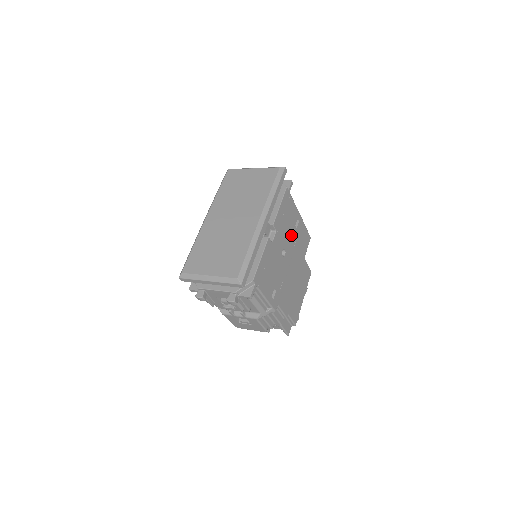
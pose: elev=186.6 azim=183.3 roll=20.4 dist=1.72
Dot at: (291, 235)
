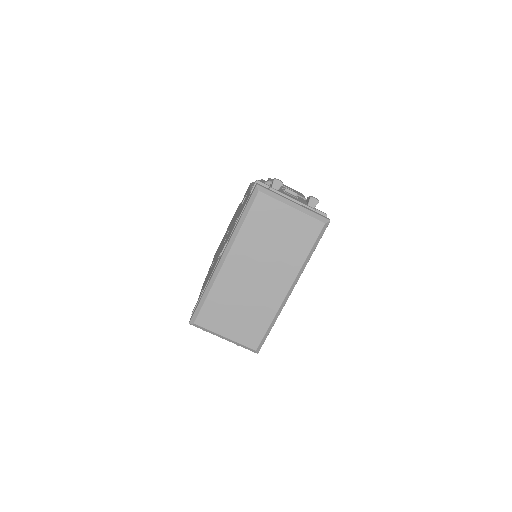
Dot at: occluded
